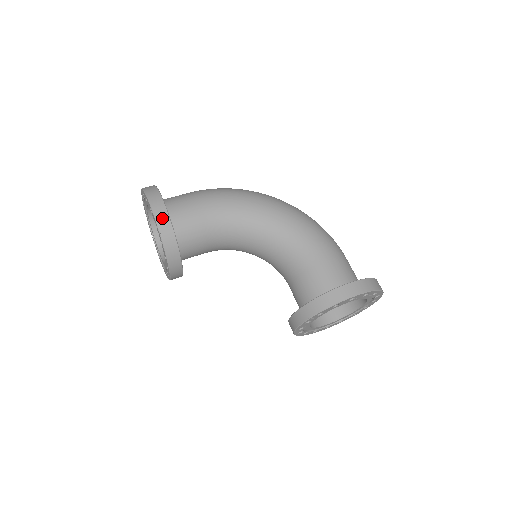
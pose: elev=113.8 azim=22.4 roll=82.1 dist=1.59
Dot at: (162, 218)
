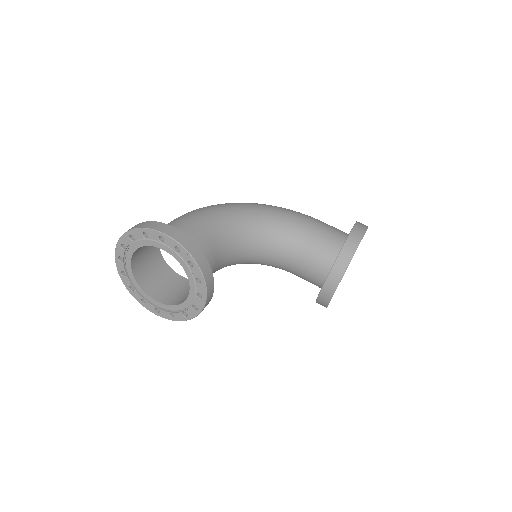
Dot at: (181, 238)
